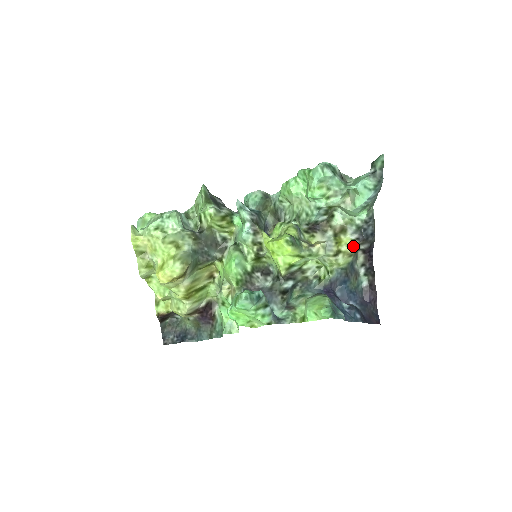
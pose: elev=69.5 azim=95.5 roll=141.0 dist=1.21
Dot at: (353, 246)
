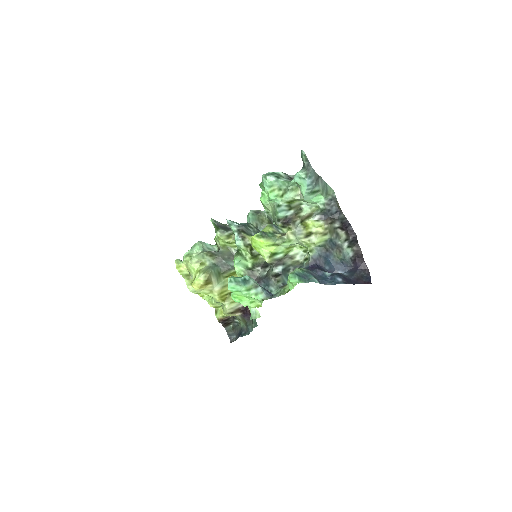
Dot at: (323, 226)
